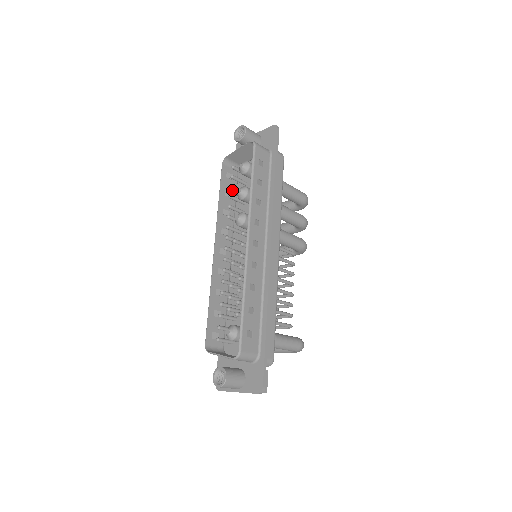
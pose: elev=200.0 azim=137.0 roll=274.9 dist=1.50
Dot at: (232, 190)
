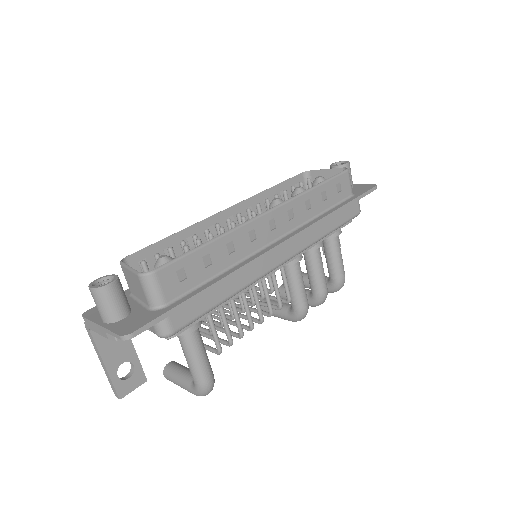
Dot at: occluded
